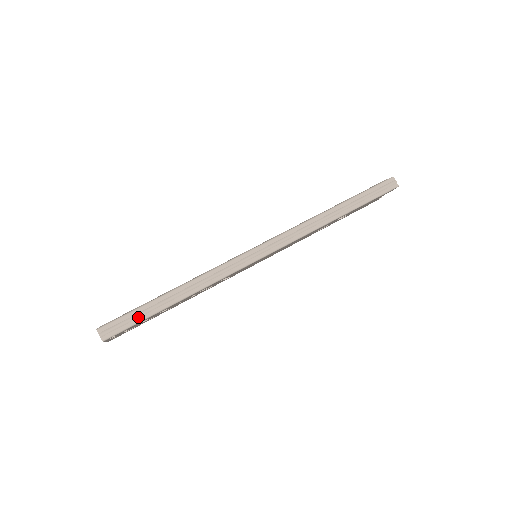
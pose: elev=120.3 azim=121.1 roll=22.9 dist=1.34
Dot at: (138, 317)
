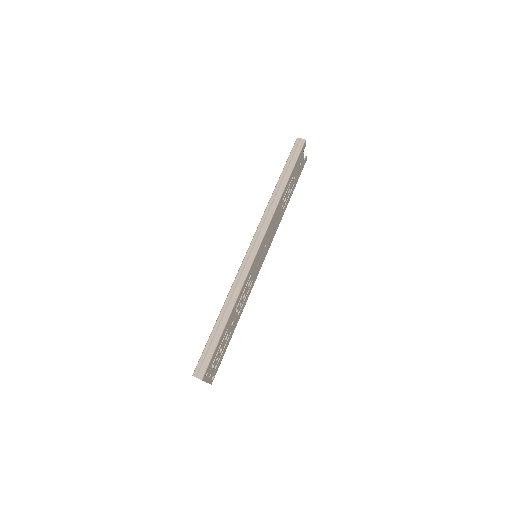
Dot at: (211, 348)
